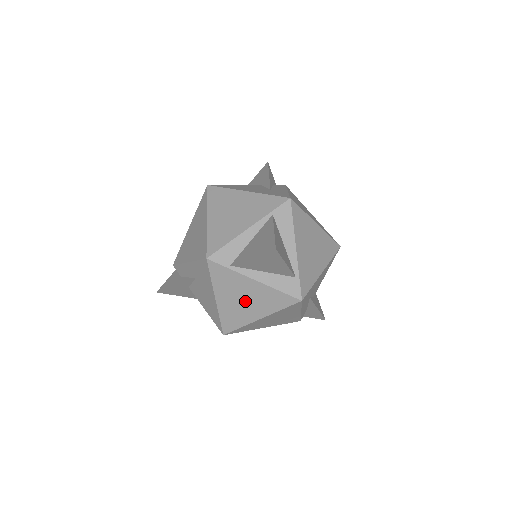
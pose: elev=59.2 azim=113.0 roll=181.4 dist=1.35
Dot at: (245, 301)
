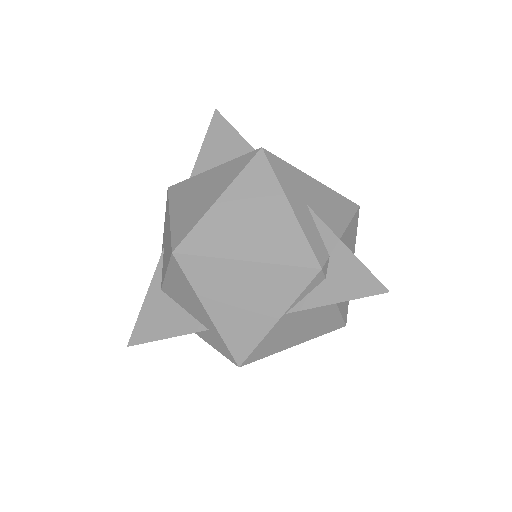
Dot at: (201, 194)
